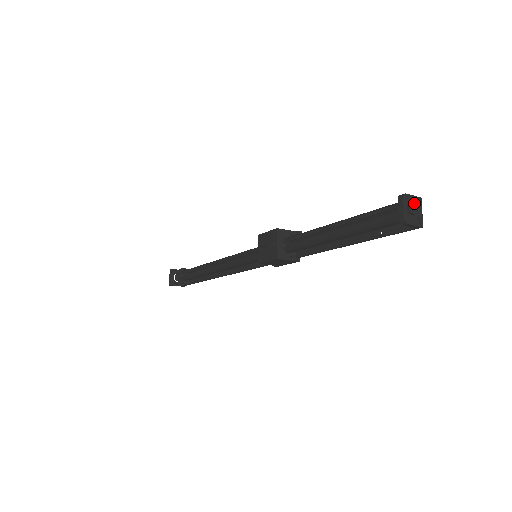
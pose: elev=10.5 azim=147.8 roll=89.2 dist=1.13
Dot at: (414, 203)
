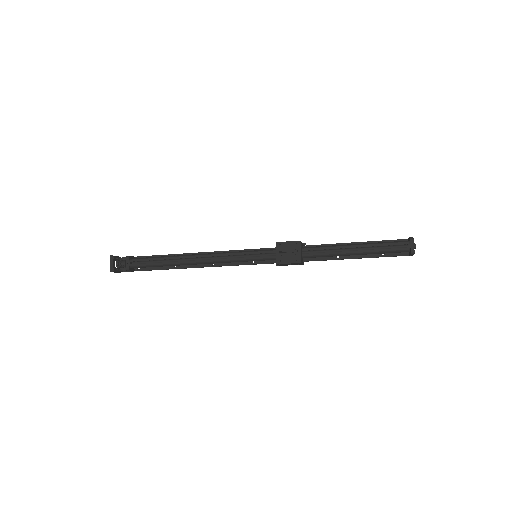
Dot at: occluded
